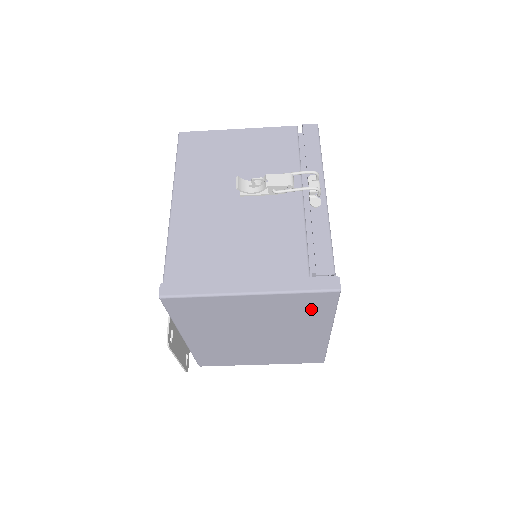
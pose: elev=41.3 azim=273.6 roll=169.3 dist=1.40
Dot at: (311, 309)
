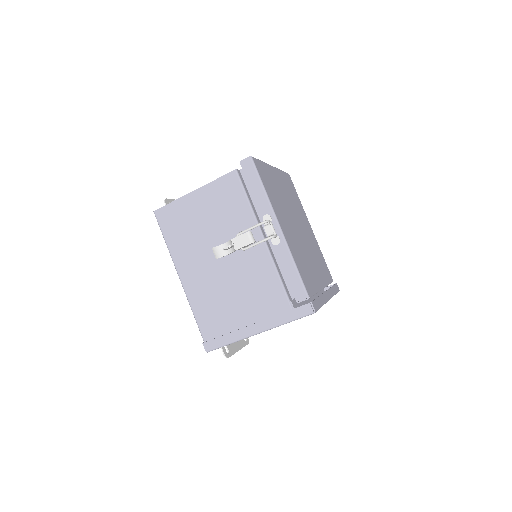
Dot at: occluded
